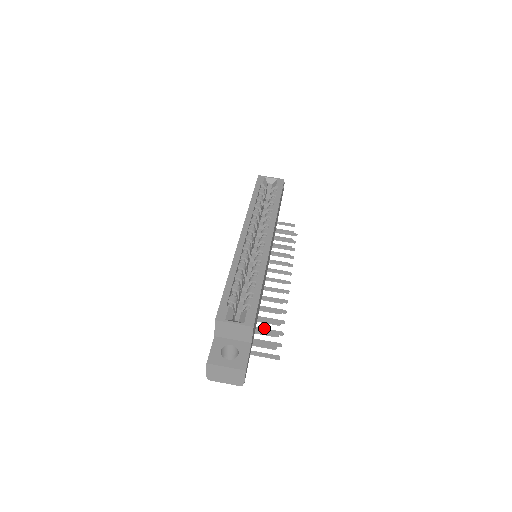
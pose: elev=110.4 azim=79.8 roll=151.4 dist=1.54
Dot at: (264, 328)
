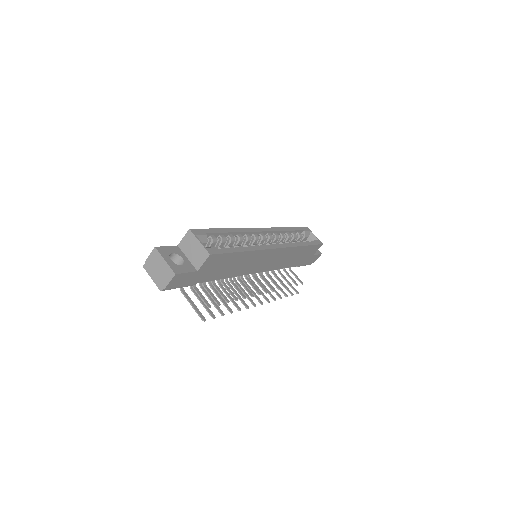
Dot at: occluded
